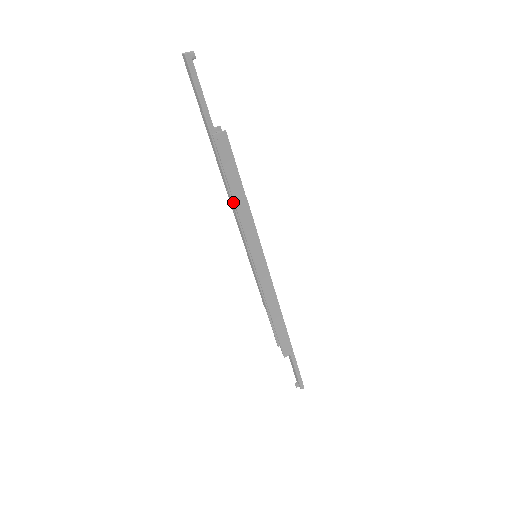
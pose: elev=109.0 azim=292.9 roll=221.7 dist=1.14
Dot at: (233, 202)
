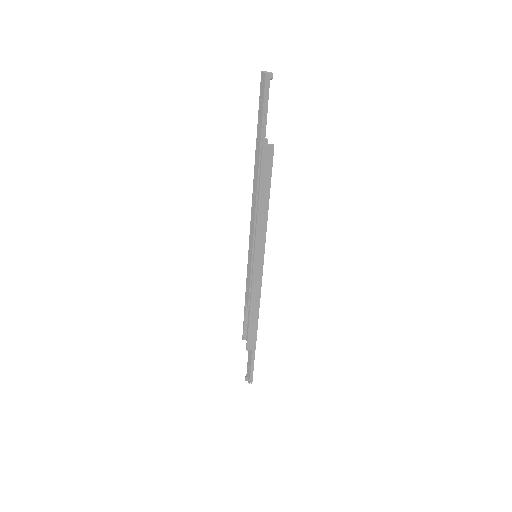
Dot at: (256, 205)
